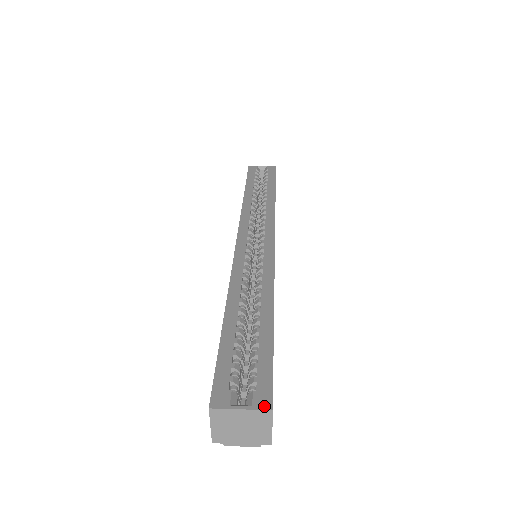
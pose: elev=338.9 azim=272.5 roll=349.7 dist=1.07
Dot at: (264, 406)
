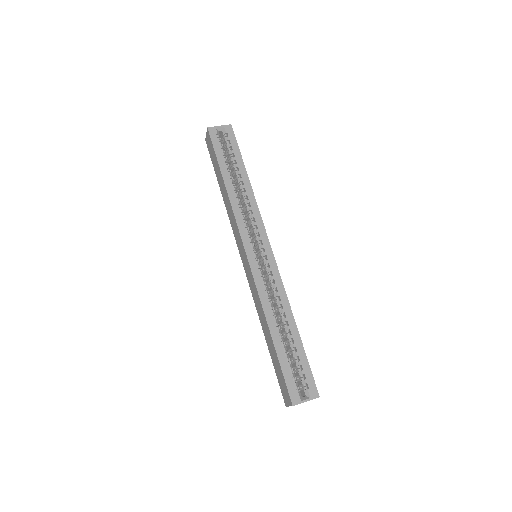
Dot at: (316, 396)
